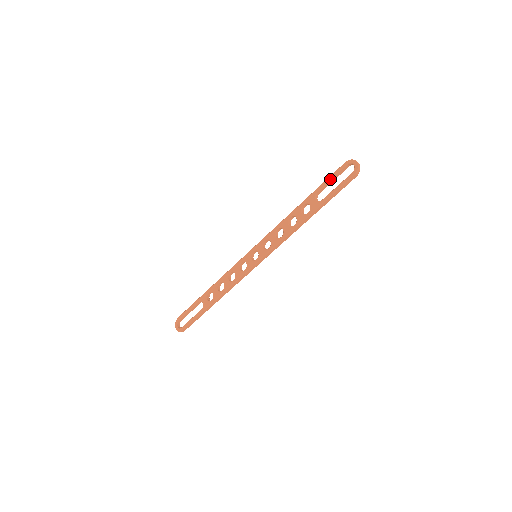
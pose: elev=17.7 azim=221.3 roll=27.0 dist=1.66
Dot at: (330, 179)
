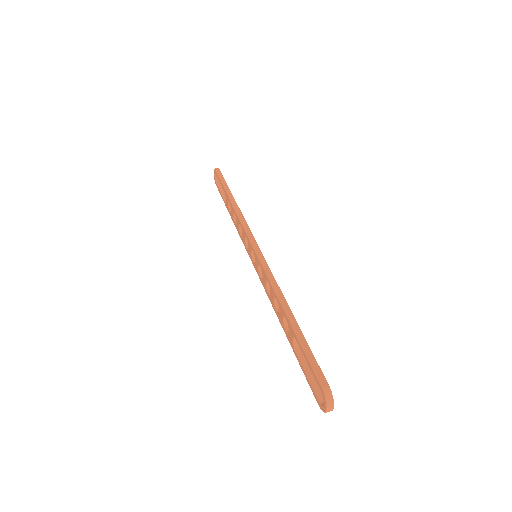
Dot at: occluded
